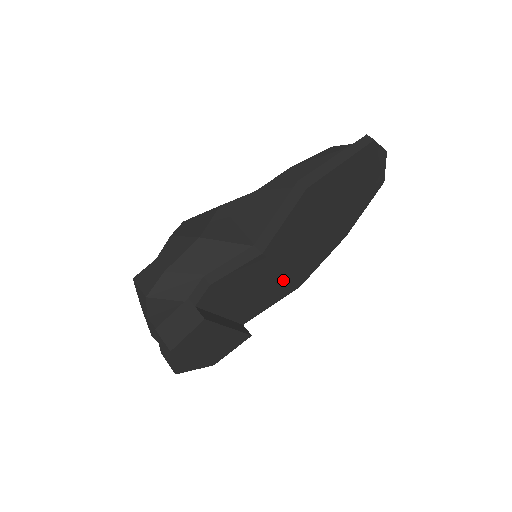
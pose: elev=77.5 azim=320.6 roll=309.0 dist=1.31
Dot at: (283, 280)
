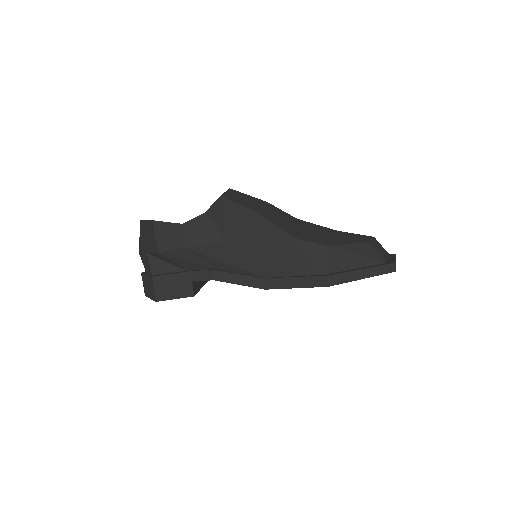
Dot at: occluded
